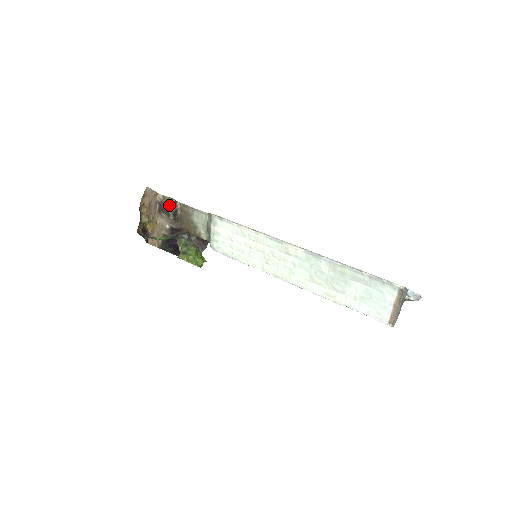
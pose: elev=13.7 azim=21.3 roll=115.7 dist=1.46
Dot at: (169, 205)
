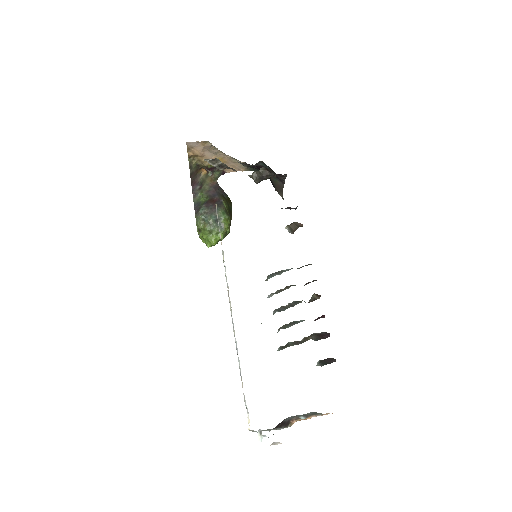
Dot at: (209, 162)
